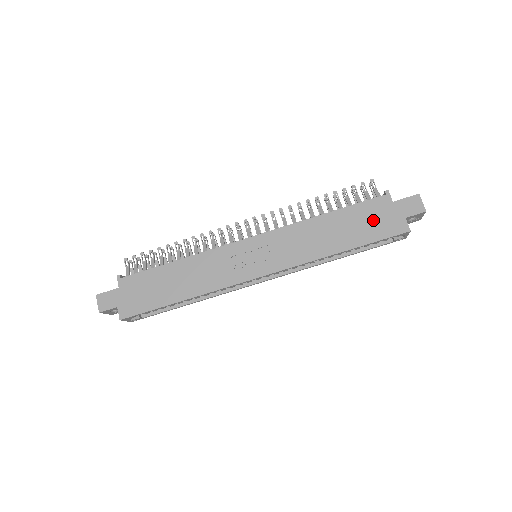
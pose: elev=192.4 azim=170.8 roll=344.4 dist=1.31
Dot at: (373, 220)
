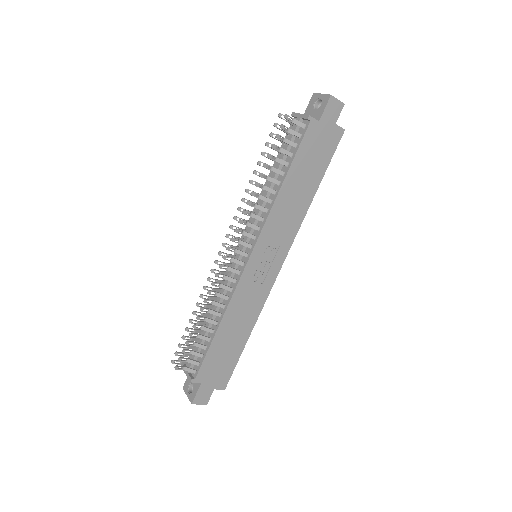
Dot at: (317, 150)
